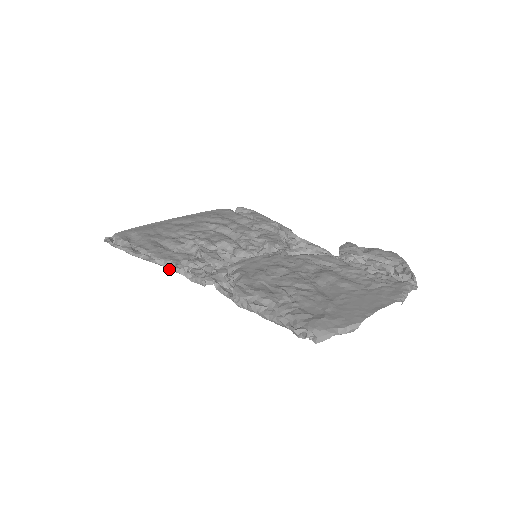
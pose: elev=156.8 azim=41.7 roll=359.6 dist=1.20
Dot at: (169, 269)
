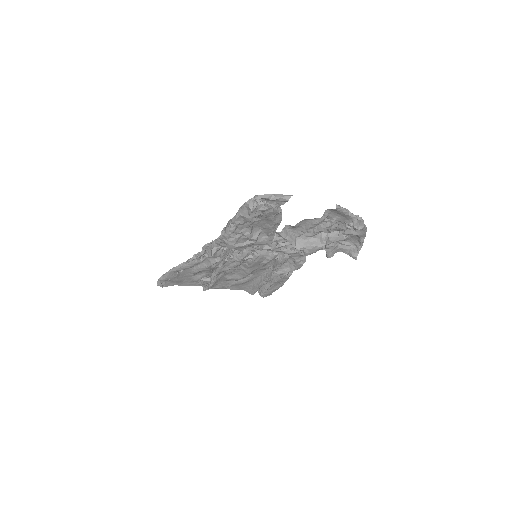
Dot at: (191, 263)
